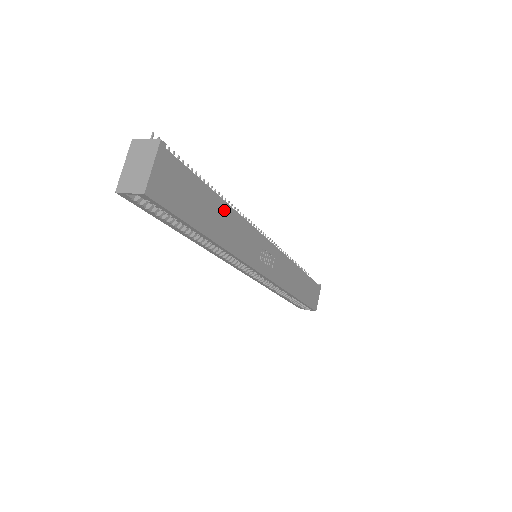
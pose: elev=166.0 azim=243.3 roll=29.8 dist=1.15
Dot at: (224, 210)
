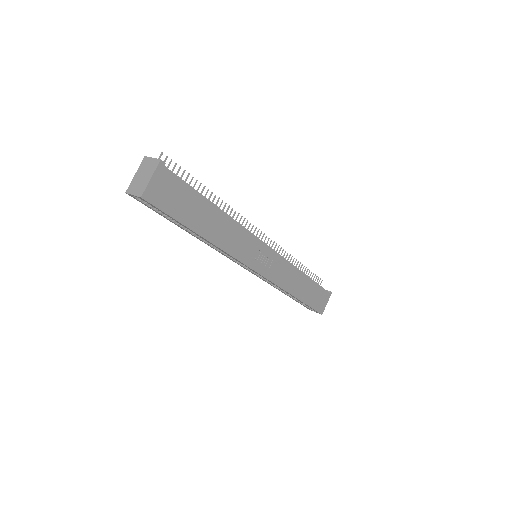
Dot at: (219, 215)
